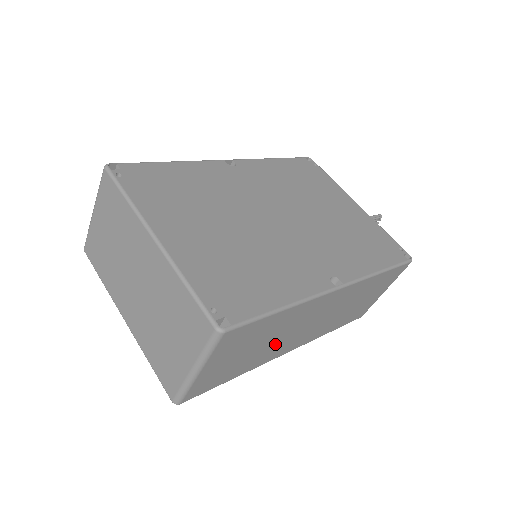
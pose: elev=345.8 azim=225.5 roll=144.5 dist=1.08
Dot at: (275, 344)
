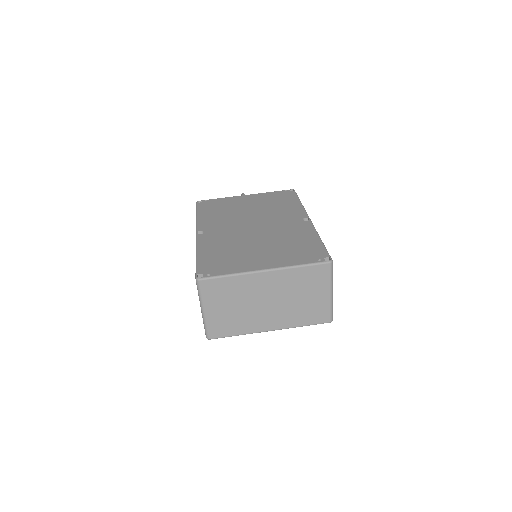
Dot at: occluded
